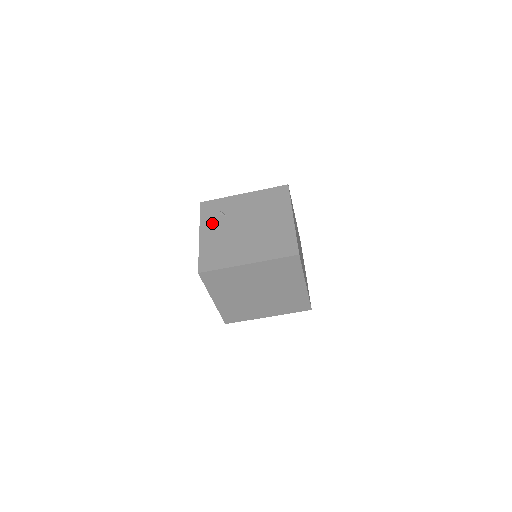
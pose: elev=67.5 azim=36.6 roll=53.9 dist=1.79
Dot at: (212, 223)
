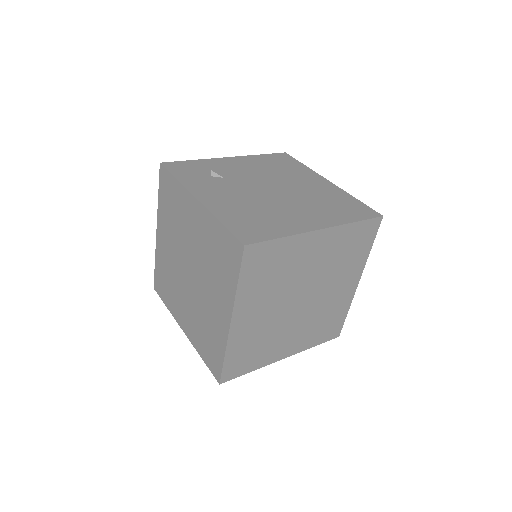
Dot at: (207, 185)
